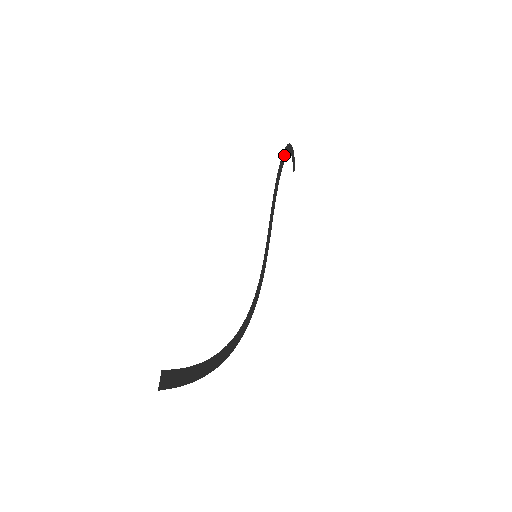
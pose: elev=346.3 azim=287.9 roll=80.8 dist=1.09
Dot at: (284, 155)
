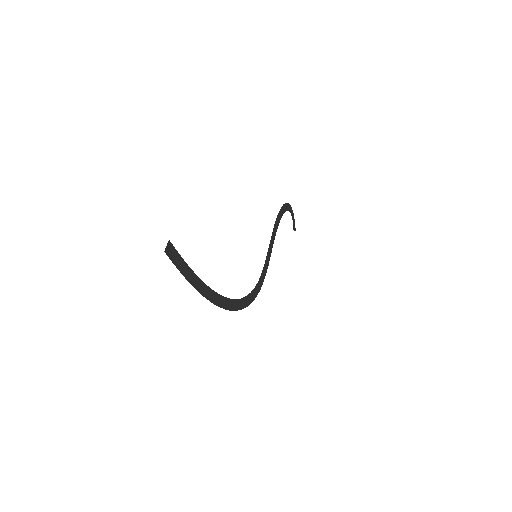
Dot at: (284, 208)
